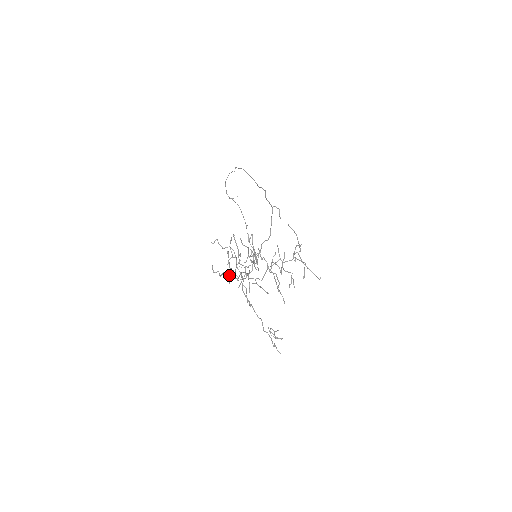
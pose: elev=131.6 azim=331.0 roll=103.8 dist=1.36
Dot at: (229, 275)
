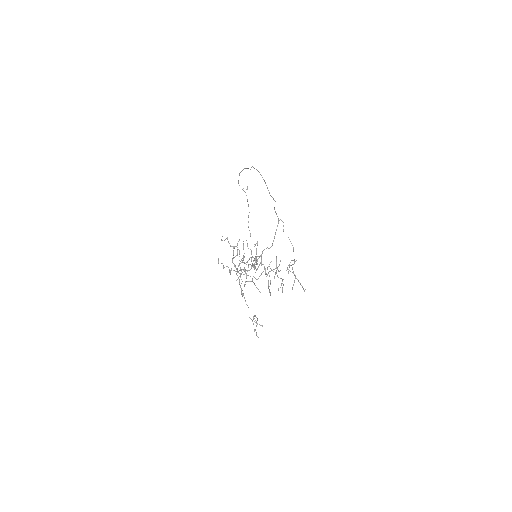
Dot at: (231, 269)
